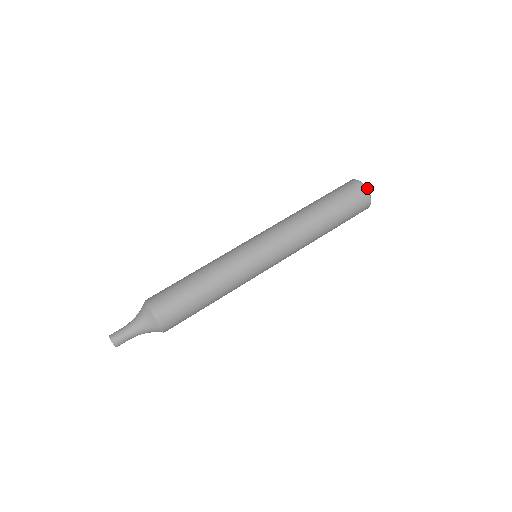
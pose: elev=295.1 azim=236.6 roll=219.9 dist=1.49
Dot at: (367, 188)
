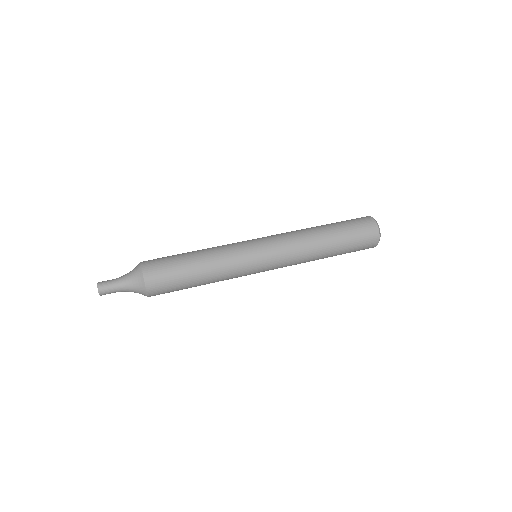
Dot at: (375, 220)
